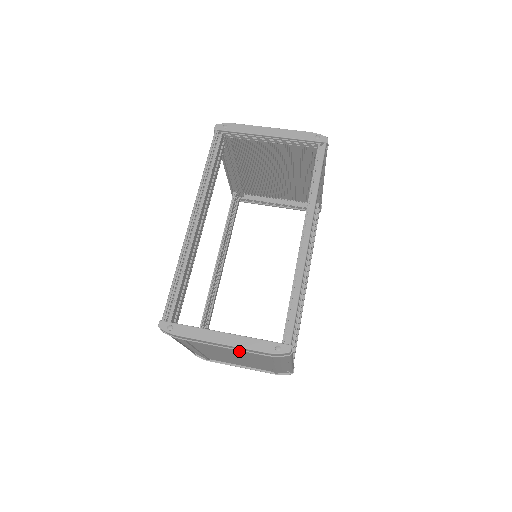
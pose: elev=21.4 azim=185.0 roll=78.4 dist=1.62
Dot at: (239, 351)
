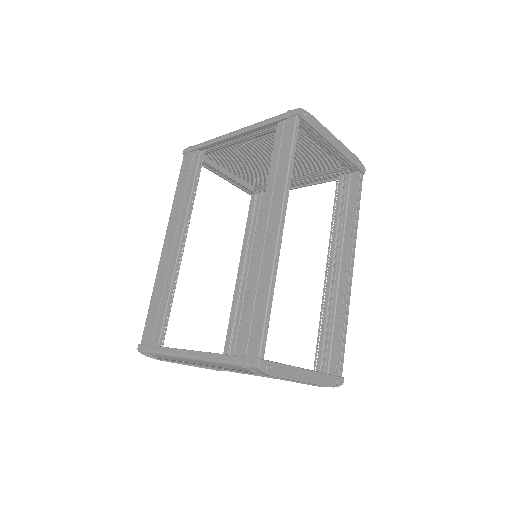
Dot at: occluded
